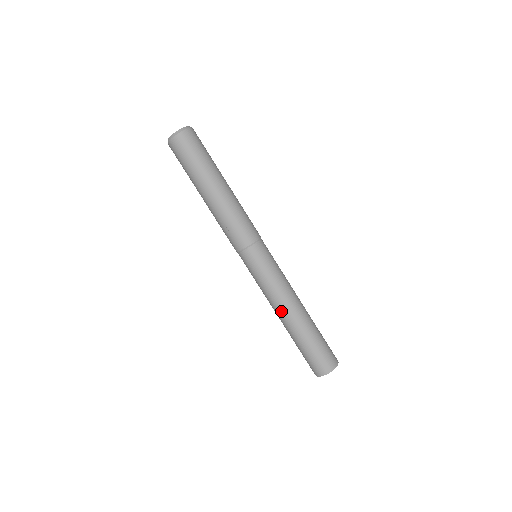
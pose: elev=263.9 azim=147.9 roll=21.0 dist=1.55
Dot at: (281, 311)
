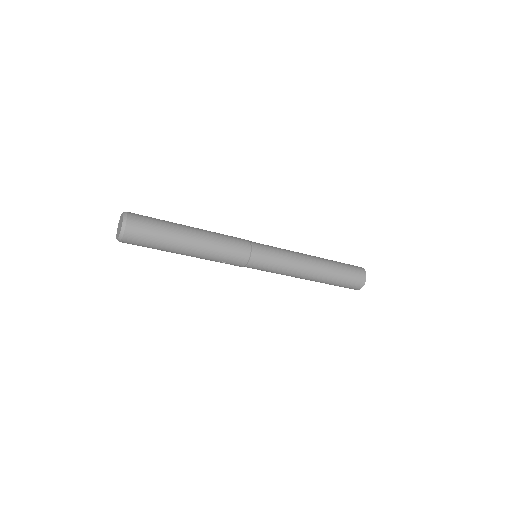
Dot at: (303, 278)
